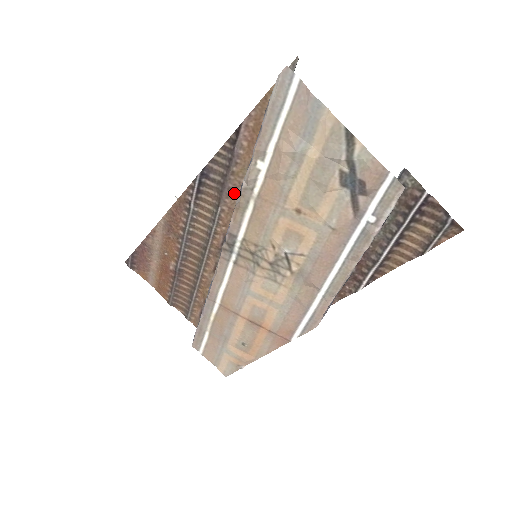
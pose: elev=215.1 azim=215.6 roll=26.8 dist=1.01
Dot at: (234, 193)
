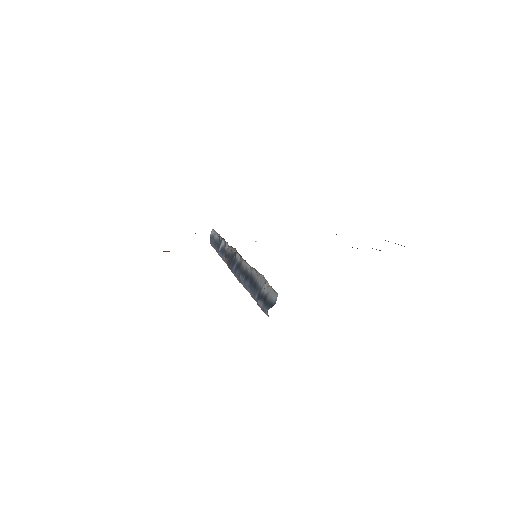
Dot at: occluded
